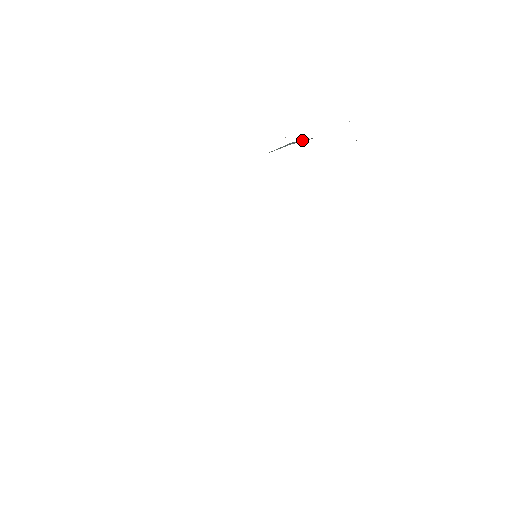
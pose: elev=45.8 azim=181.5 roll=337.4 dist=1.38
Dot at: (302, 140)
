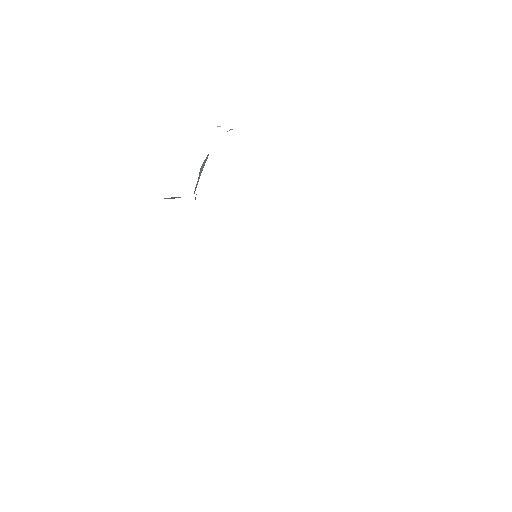
Dot at: (204, 161)
